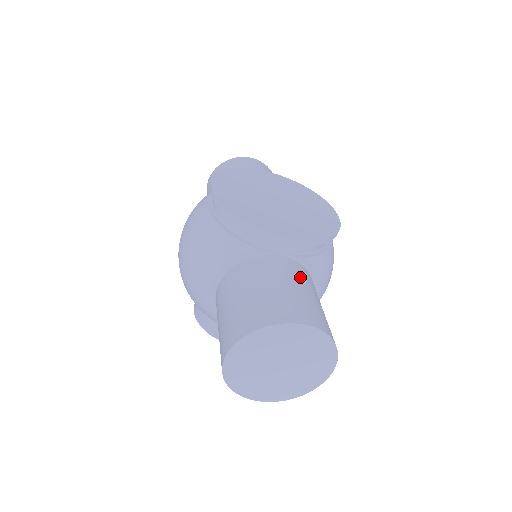
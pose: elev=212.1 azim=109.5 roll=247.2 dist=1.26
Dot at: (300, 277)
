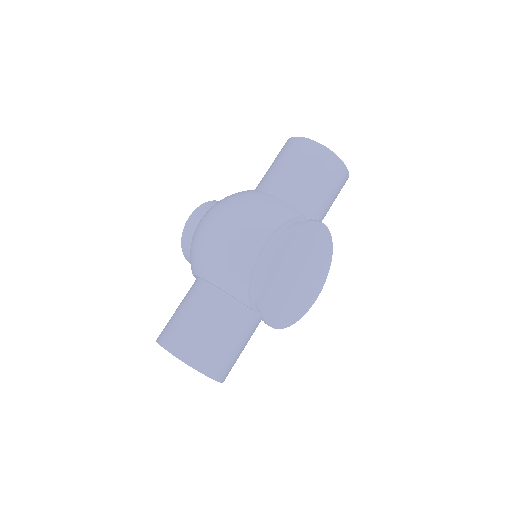
Dot at: (250, 337)
